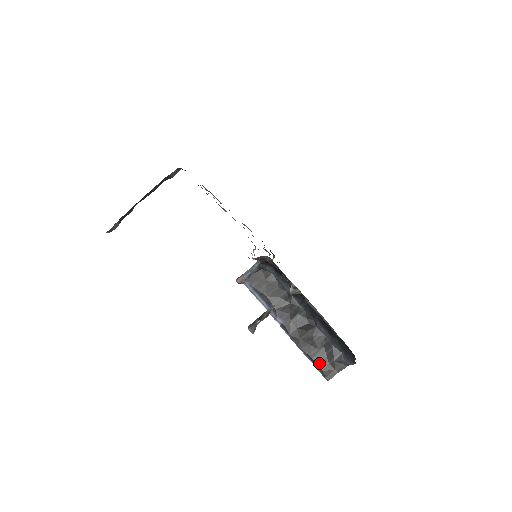
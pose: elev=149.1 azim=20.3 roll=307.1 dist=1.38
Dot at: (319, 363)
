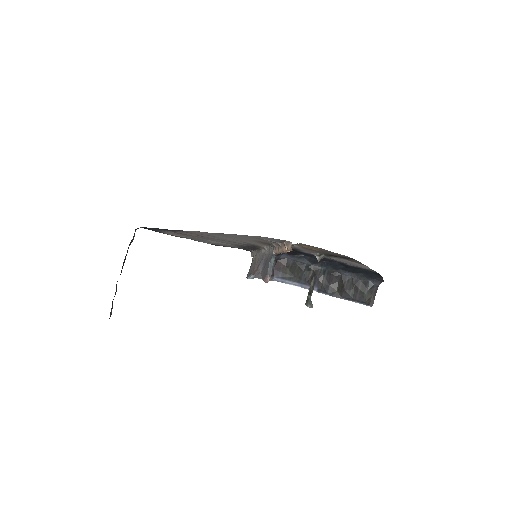
Dot at: (359, 298)
